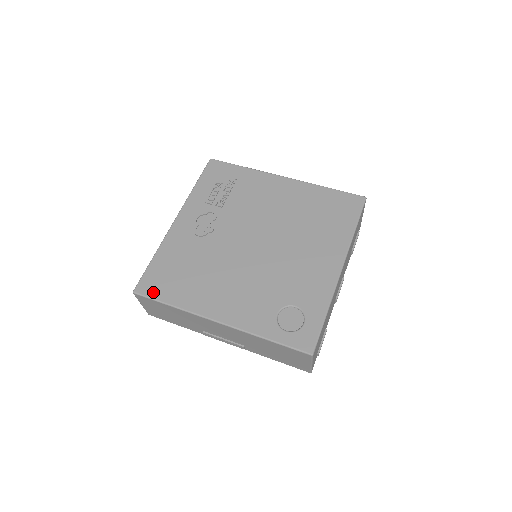
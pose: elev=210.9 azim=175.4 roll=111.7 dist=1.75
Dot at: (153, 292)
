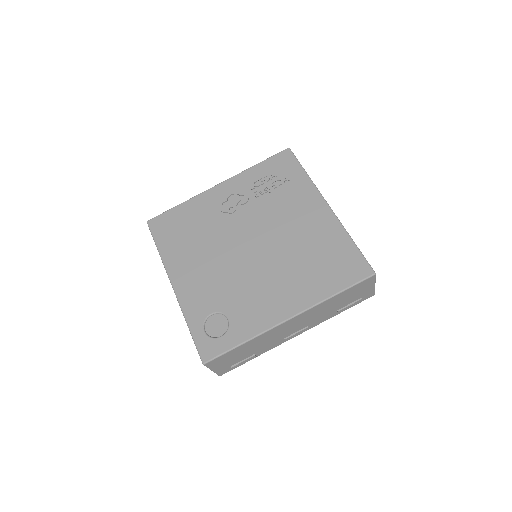
Dot at: (157, 231)
